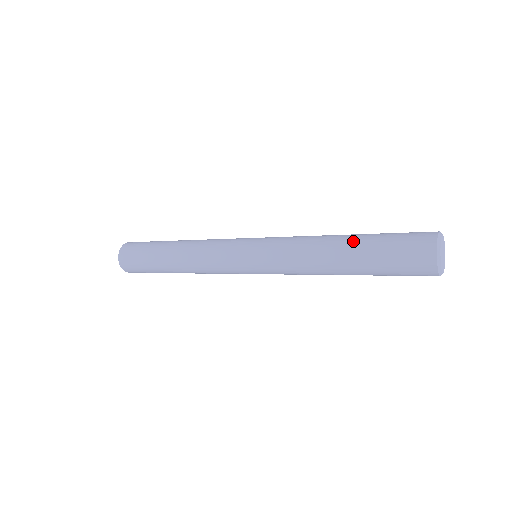
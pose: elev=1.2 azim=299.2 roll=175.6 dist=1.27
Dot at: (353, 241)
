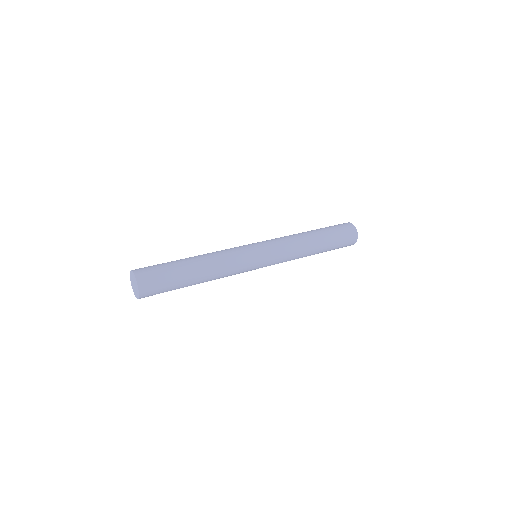
Dot at: (323, 242)
